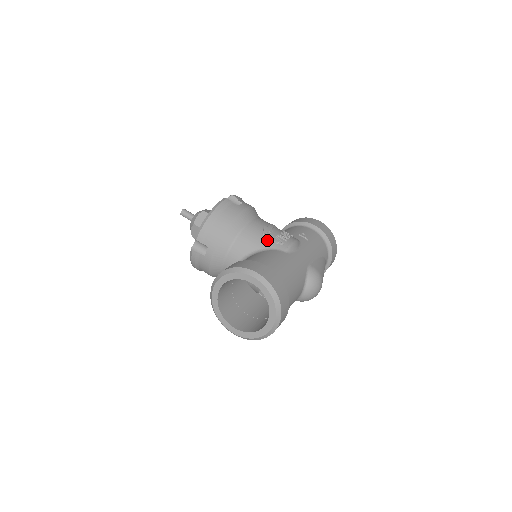
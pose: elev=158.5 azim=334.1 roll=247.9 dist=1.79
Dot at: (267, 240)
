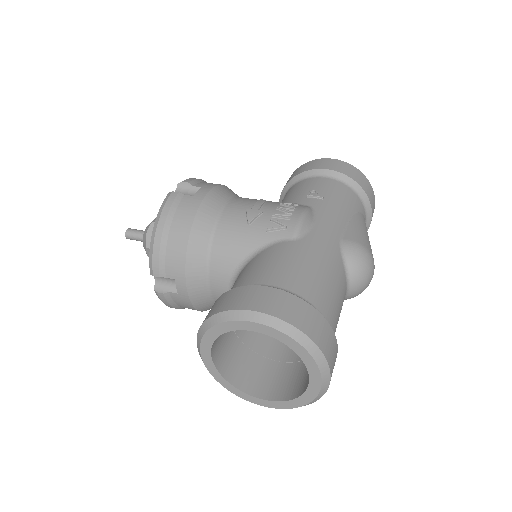
Dot at: (258, 232)
